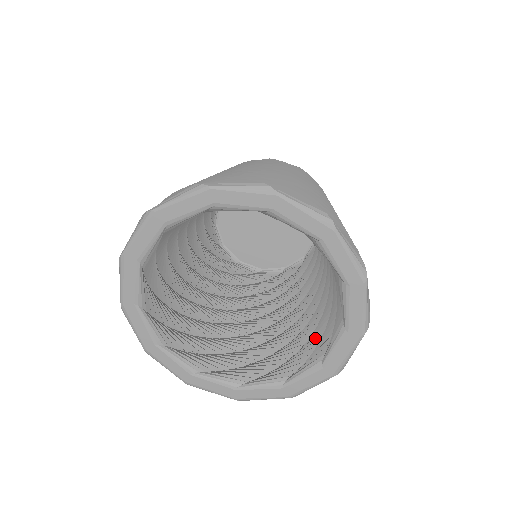
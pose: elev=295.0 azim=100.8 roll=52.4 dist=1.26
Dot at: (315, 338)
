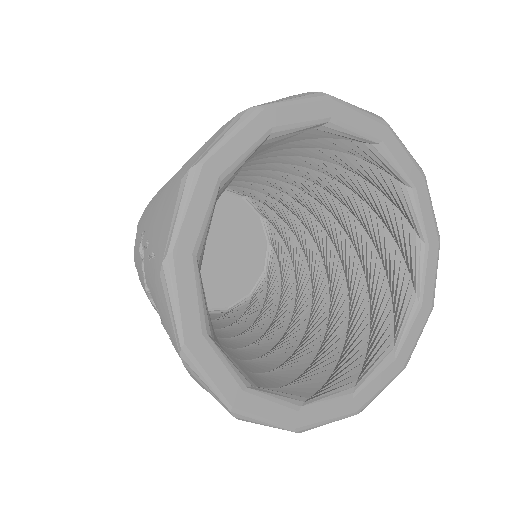
Dot at: (382, 292)
